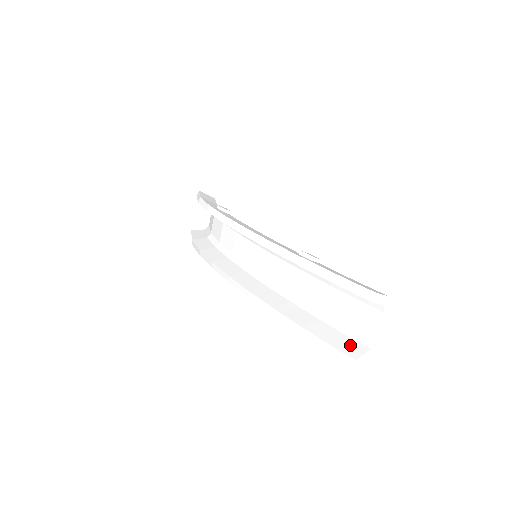
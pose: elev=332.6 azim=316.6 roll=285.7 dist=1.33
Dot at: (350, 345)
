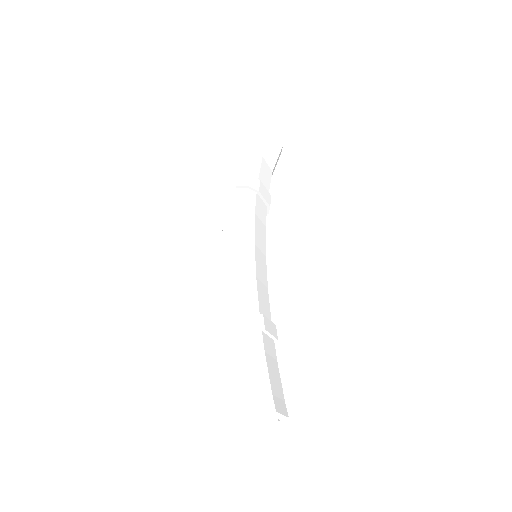
Dot at: occluded
